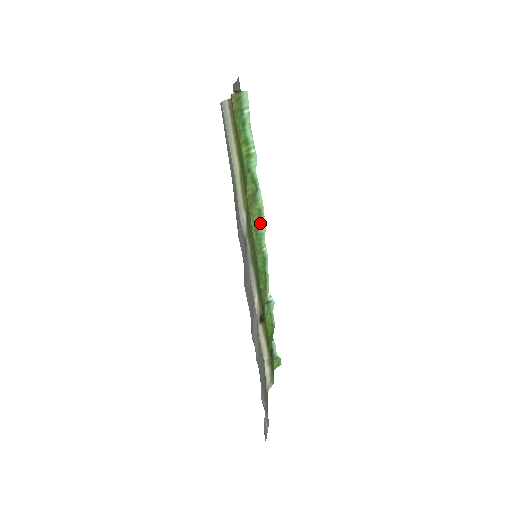
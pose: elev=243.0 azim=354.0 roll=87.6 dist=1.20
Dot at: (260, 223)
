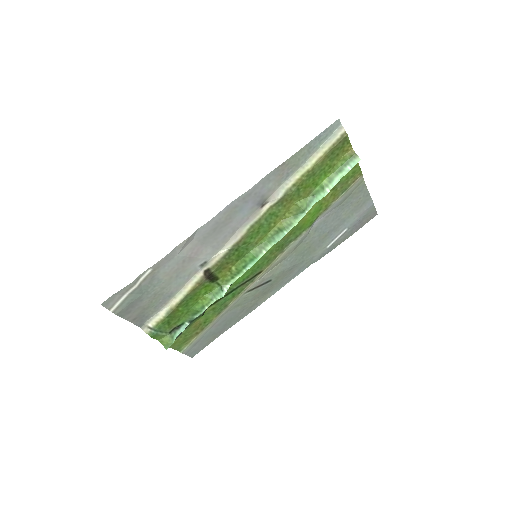
Dot at: (282, 233)
